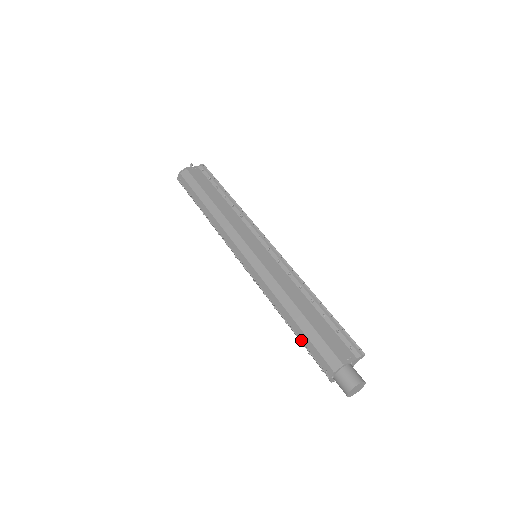
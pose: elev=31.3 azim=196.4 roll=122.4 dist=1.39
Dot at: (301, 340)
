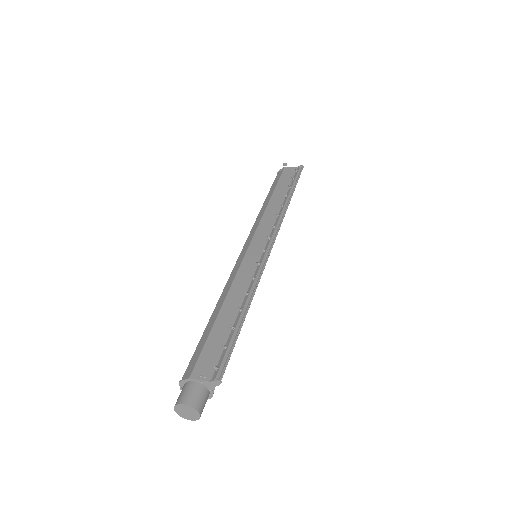
Dot at: occluded
